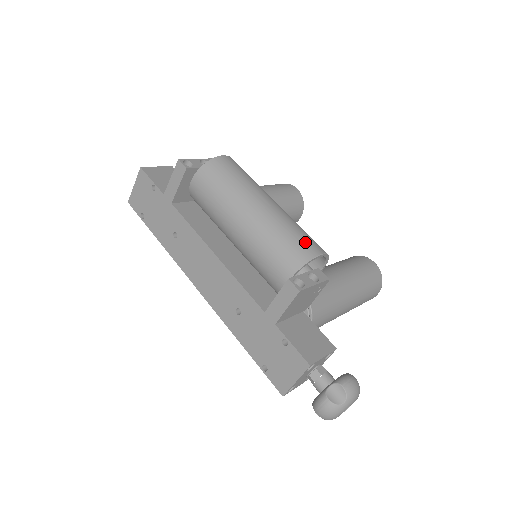
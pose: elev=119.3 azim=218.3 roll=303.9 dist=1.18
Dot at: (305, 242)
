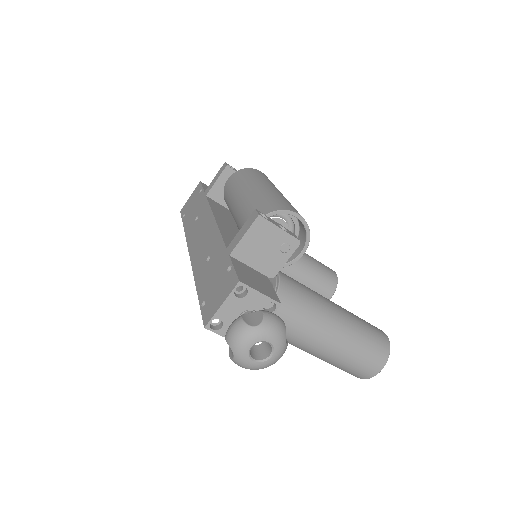
Dot at: (289, 206)
